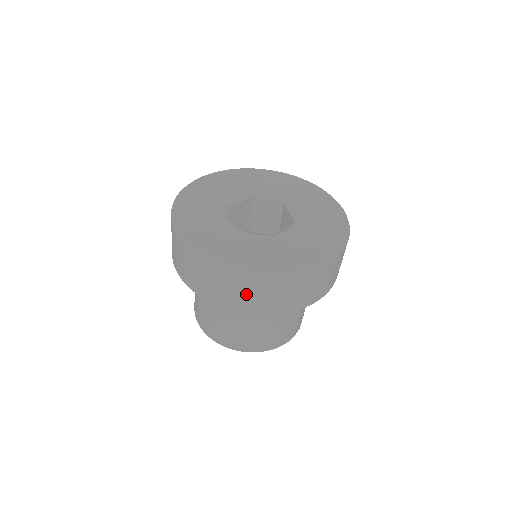
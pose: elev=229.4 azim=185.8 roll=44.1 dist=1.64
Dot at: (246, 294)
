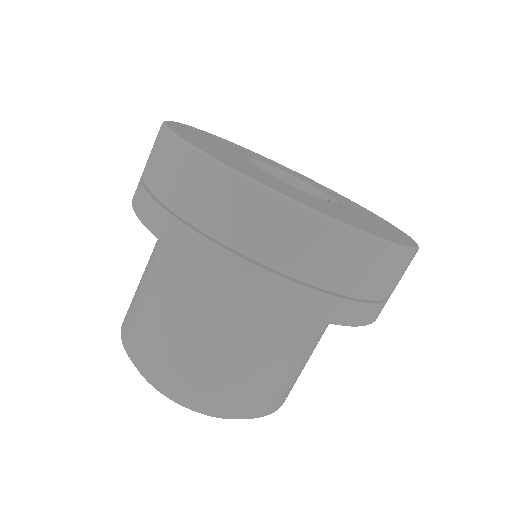
Dot at: (367, 287)
